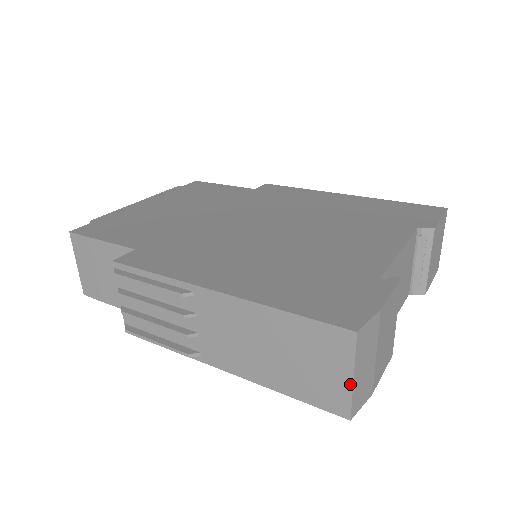
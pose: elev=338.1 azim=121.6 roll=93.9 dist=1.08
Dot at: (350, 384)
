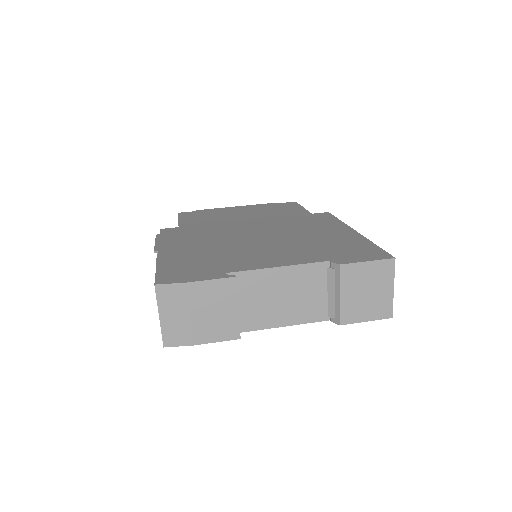
Dot at: (160, 320)
